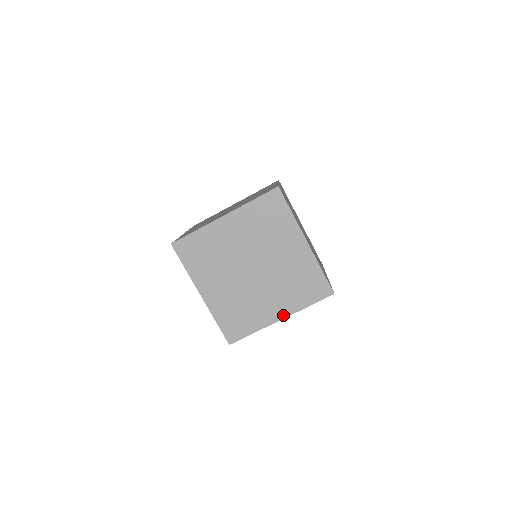
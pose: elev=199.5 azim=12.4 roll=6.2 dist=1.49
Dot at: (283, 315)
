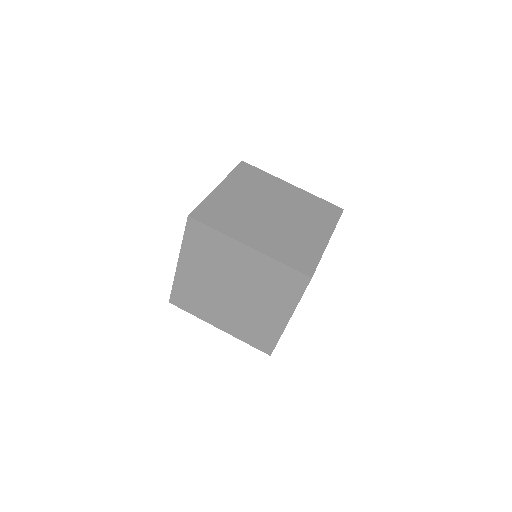
Dot at: (287, 316)
